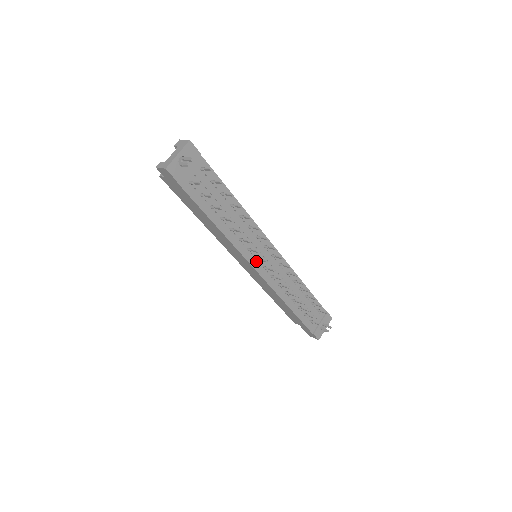
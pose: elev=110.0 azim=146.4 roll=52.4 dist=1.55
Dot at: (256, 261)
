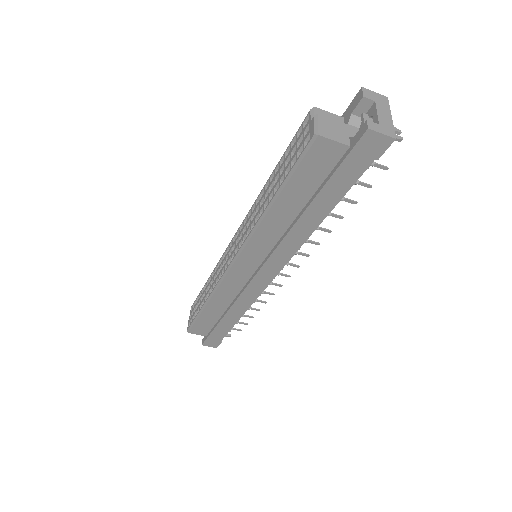
Dot at: occluded
